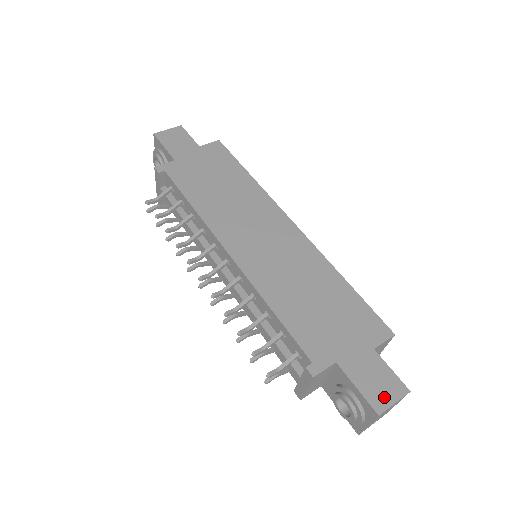
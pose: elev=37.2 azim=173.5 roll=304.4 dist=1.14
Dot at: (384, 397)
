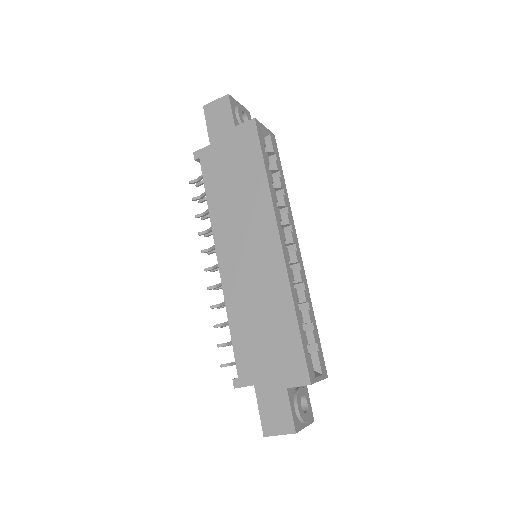
Dot at: (274, 427)
